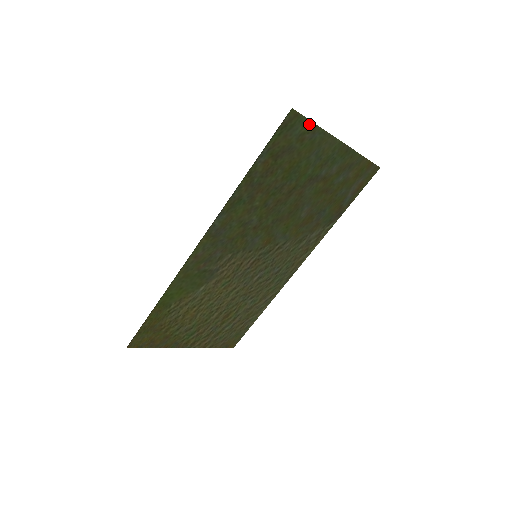
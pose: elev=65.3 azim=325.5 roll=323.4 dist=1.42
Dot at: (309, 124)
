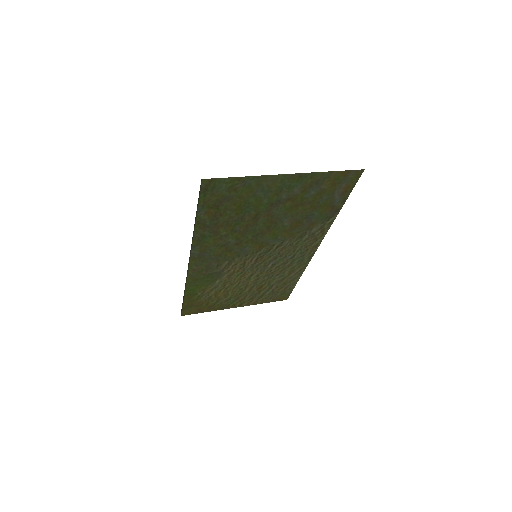
Dot at: (232, 179)
